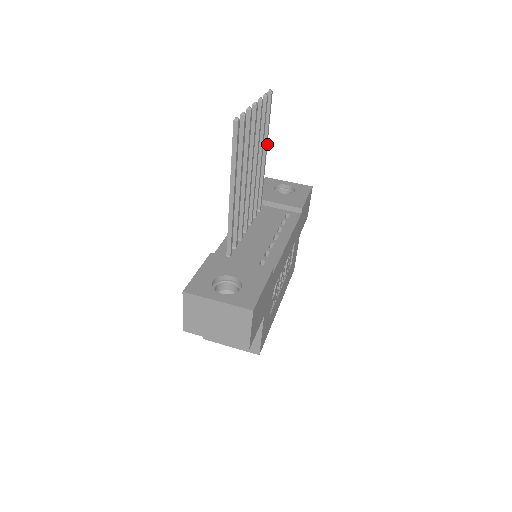
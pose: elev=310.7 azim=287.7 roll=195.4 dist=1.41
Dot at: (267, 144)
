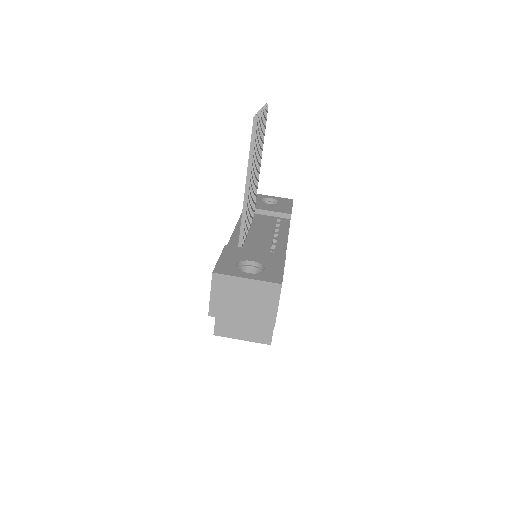
Dot at: occluded
